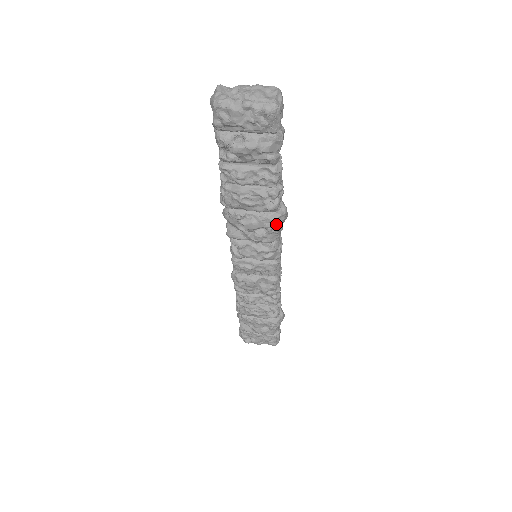
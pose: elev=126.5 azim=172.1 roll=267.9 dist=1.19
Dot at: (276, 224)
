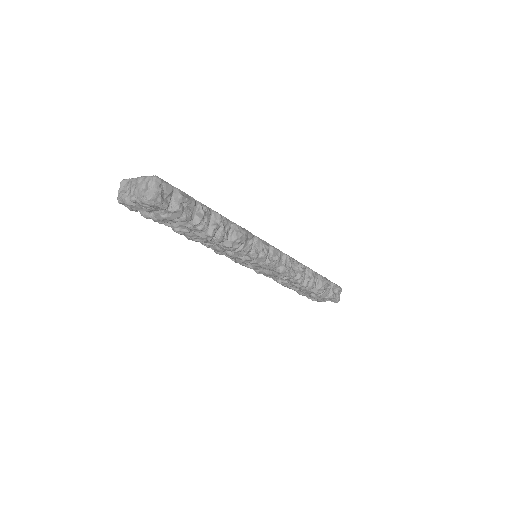
Dot at: (234, 247)
